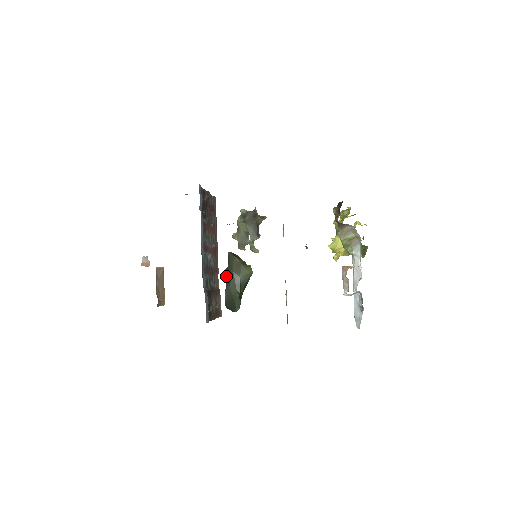
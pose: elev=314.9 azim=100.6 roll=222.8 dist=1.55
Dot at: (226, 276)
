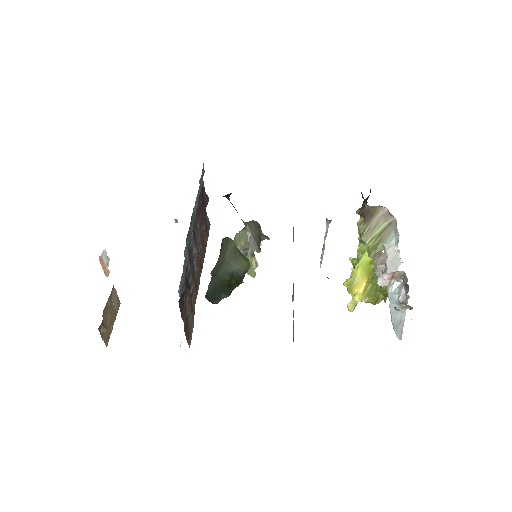
Dot at: (213, 271)
